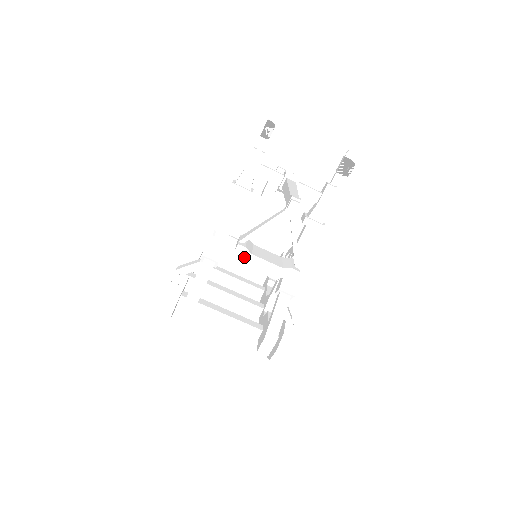
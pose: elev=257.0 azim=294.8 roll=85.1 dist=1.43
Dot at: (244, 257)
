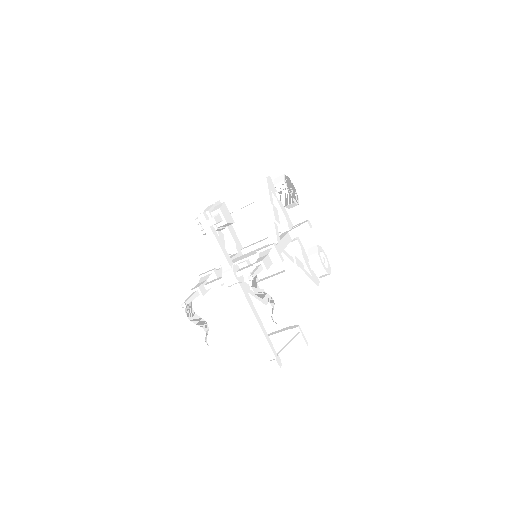
Dot at: occluded
